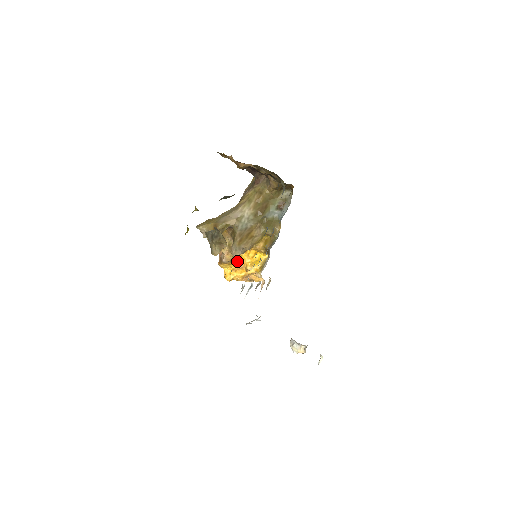
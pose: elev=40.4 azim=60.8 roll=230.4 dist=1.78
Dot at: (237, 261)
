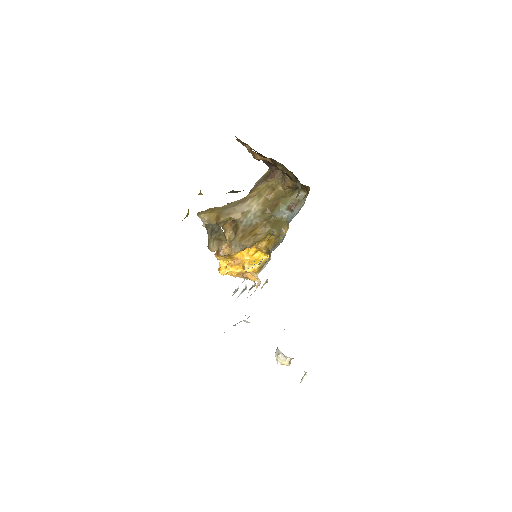
Dot at: (235, 256)
